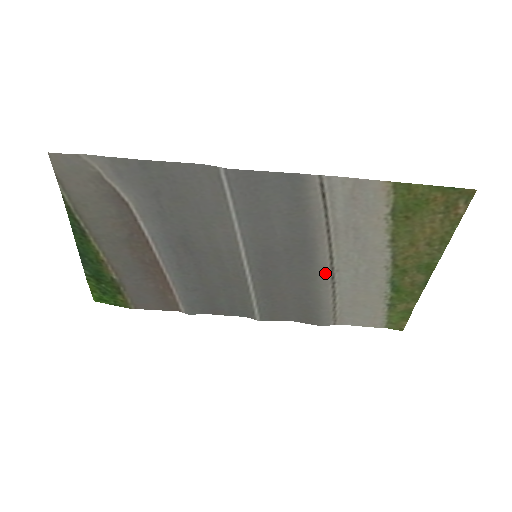
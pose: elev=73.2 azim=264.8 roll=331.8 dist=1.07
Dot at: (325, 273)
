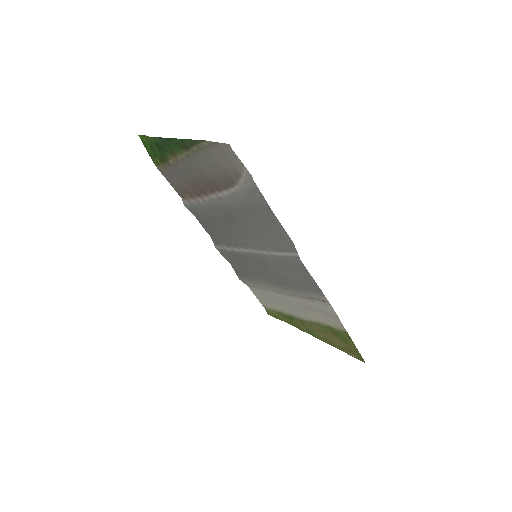
Dot at: (273, 289)
